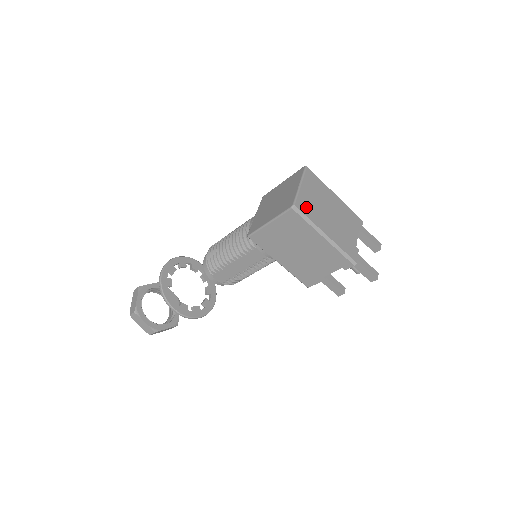
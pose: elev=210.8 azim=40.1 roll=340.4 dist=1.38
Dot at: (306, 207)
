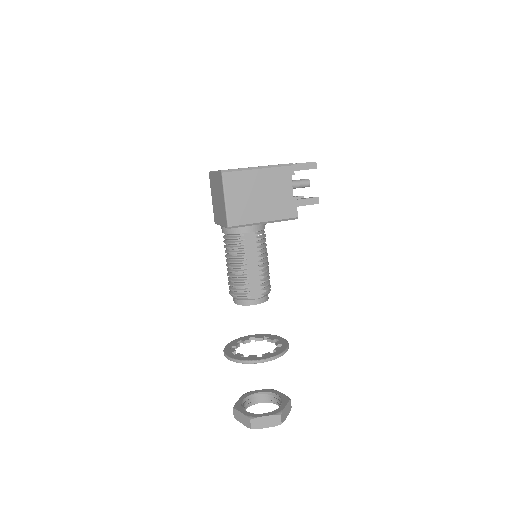
Dot at: occluded
